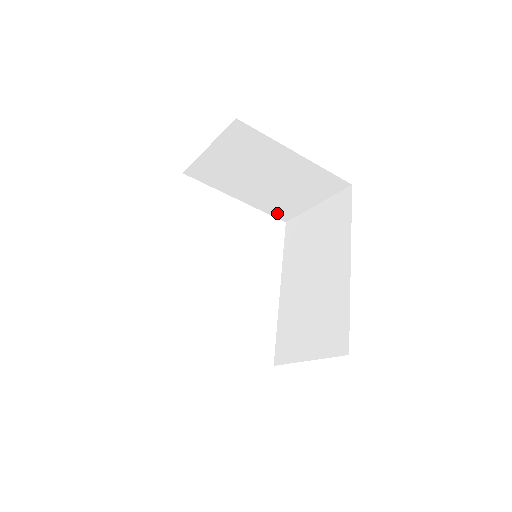
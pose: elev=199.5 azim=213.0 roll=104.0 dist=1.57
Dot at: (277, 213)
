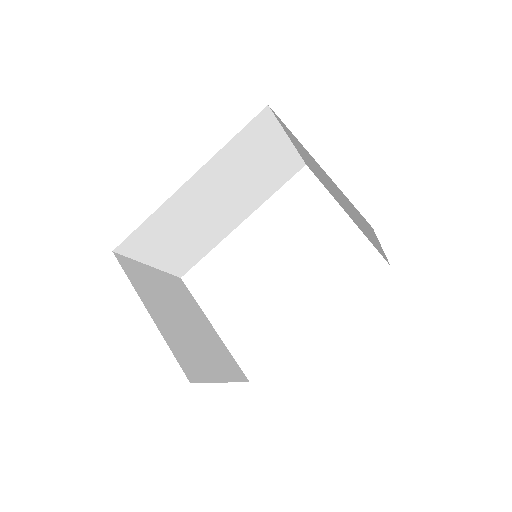
Dot at: occluded
